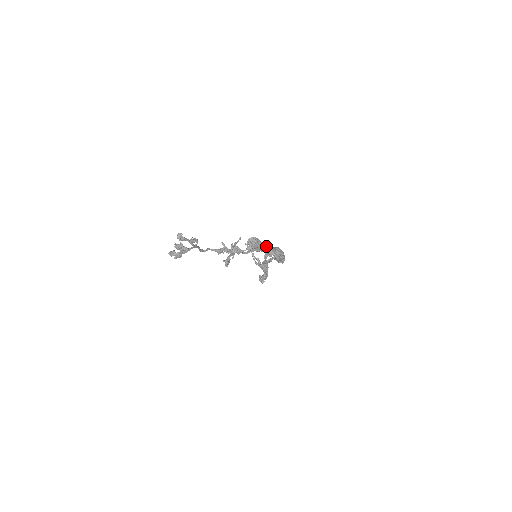
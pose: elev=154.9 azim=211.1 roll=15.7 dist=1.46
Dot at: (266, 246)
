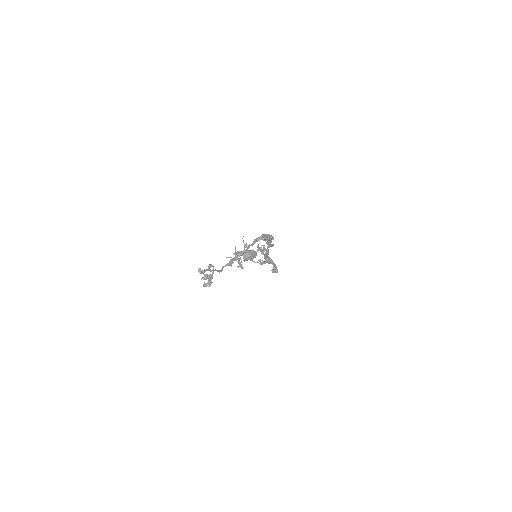
Dot at: (257, 247)
